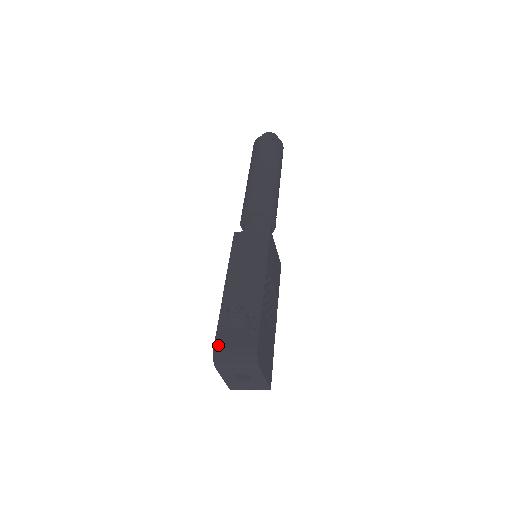
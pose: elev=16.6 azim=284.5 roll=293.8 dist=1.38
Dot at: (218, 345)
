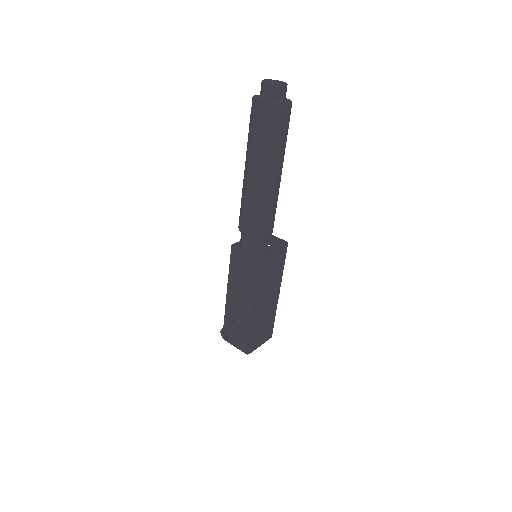
Dot at: occluded
